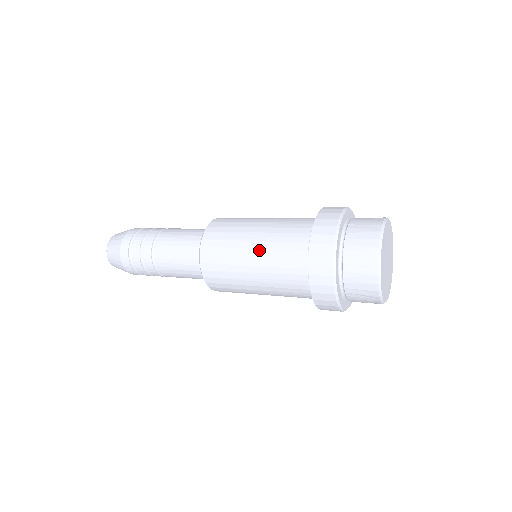
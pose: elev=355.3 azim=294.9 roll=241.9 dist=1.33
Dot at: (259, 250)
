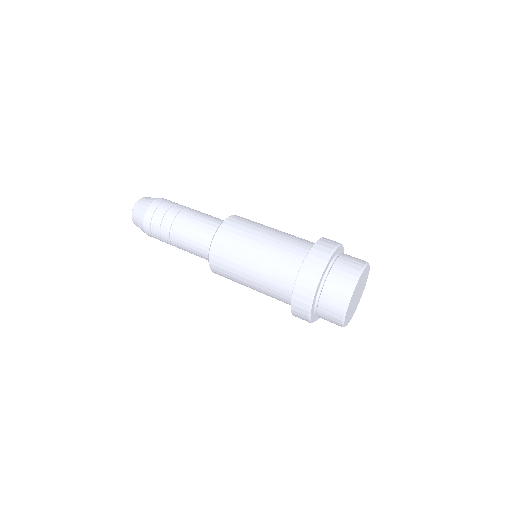
Dot at: occluded
